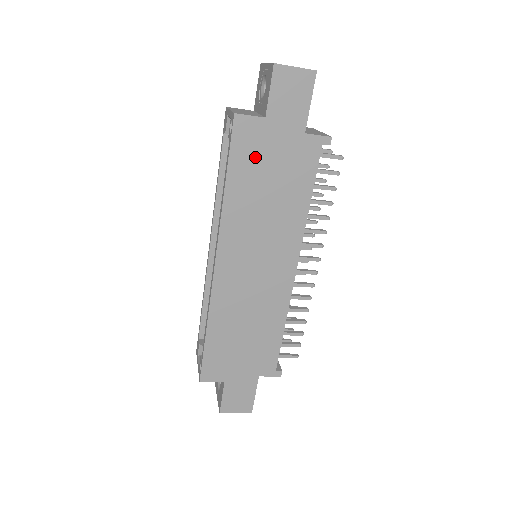
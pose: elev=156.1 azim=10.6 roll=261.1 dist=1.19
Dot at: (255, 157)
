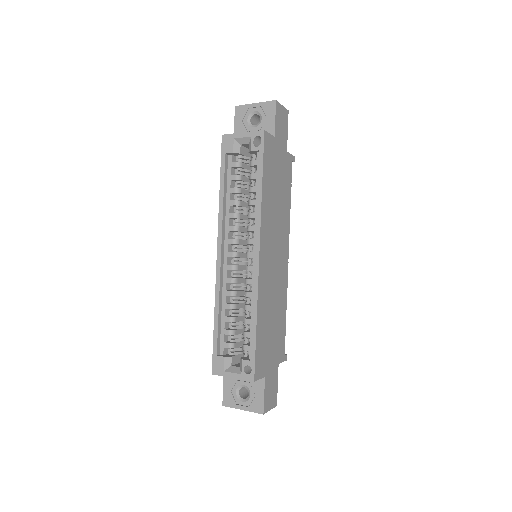
Dot at: (272, 165)
